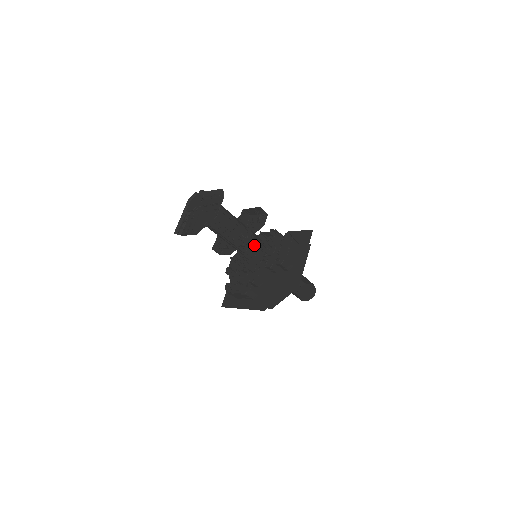
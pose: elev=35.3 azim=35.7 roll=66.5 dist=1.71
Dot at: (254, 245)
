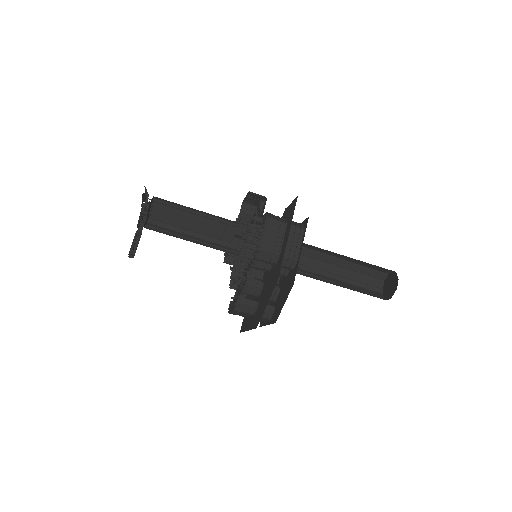
Dot at: occluded
